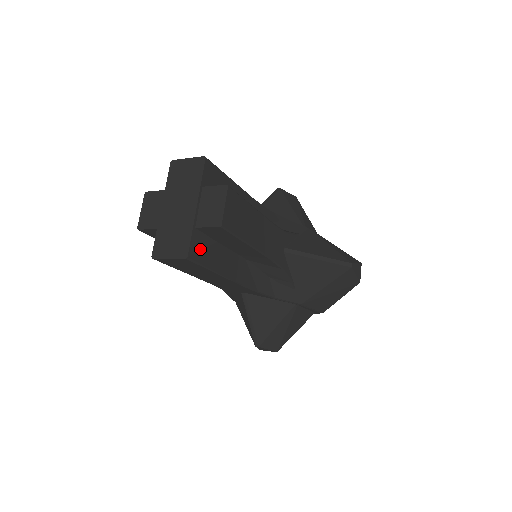
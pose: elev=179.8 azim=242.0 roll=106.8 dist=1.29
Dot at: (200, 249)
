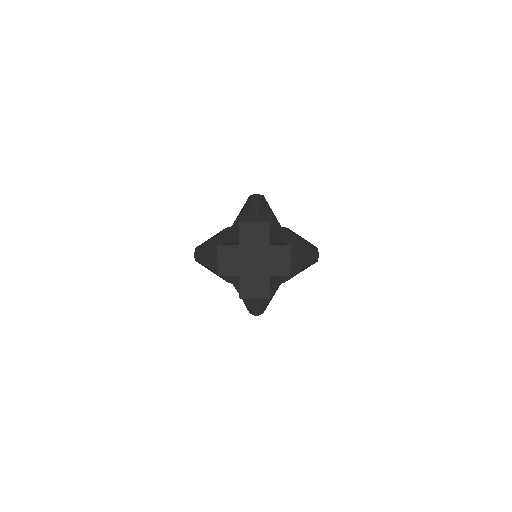
Dot at: occluded
